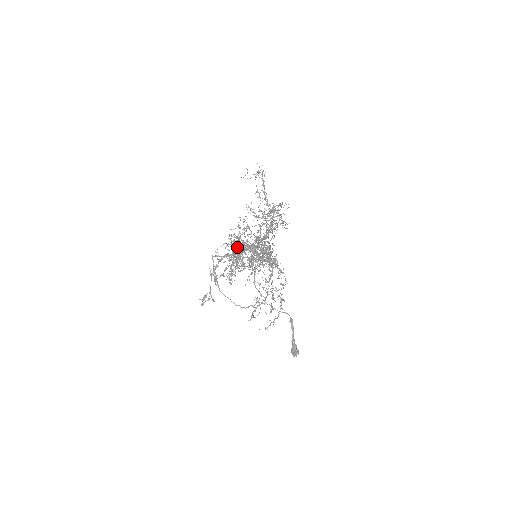
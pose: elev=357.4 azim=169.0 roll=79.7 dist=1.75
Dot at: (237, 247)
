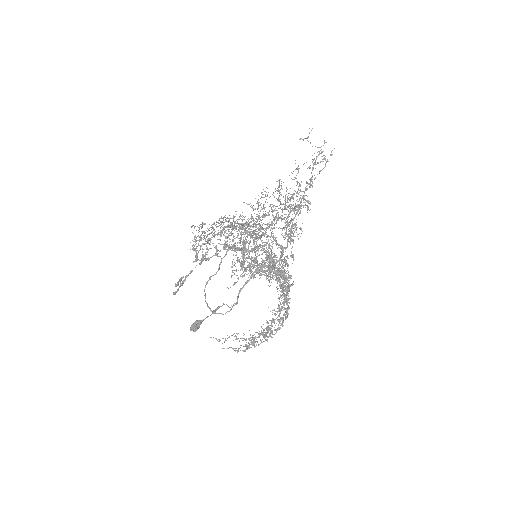
Dot at: occluded
